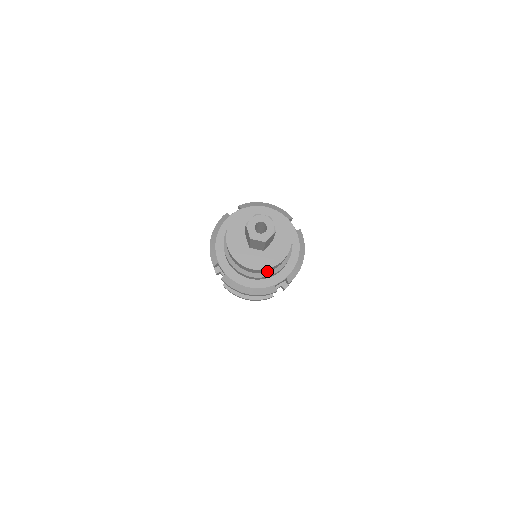
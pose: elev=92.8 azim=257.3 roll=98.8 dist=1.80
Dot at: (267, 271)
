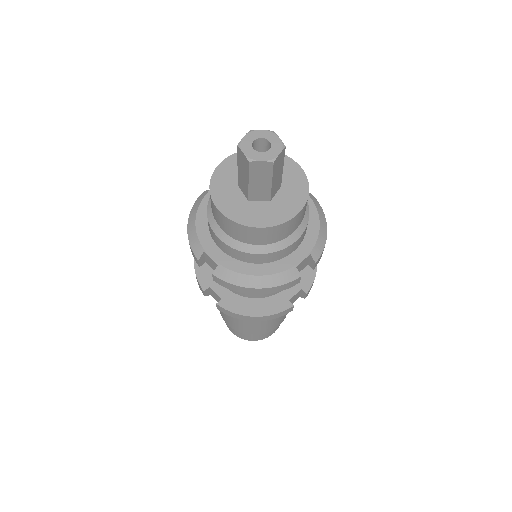
Dot at: (281, 236)
